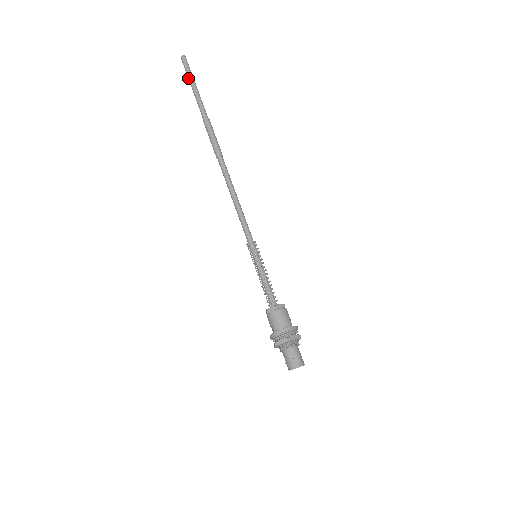
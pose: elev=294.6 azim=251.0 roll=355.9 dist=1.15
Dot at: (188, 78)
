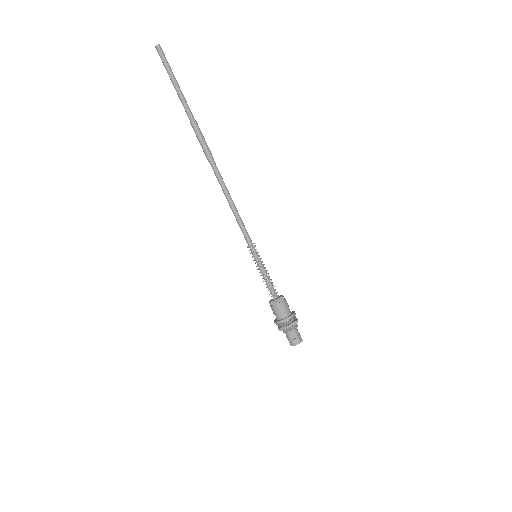
Dot at: occluded
